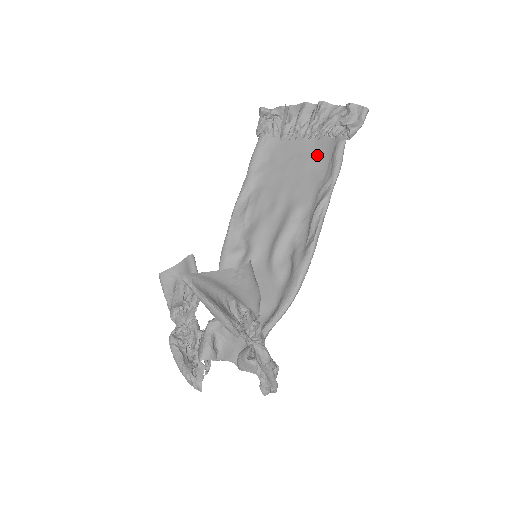
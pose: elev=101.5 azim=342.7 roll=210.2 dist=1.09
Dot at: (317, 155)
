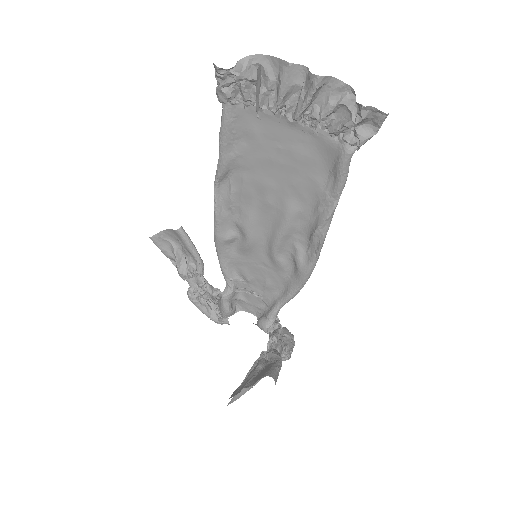
Dot at: (313, 153)
